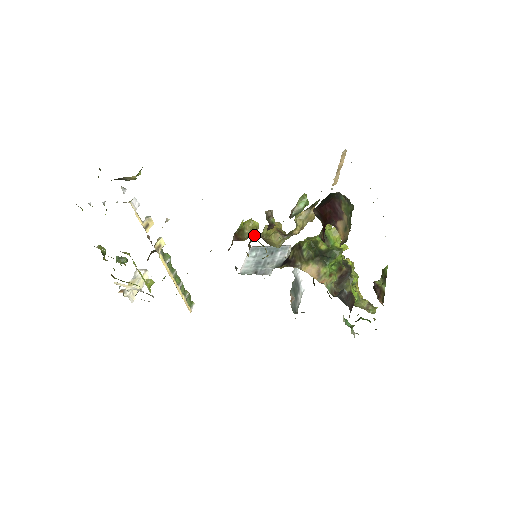
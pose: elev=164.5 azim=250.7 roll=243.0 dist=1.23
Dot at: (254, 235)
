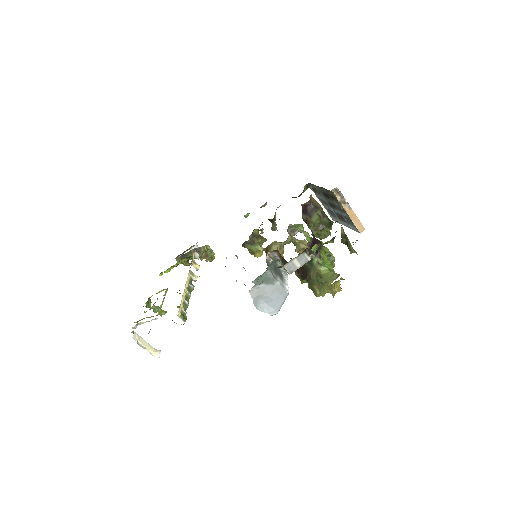
Dot at: (260, 237)
